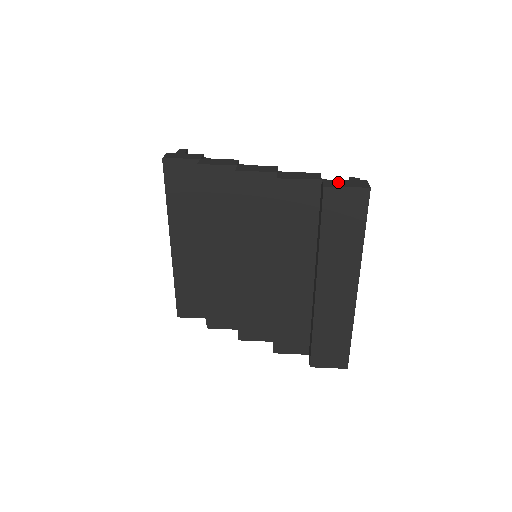
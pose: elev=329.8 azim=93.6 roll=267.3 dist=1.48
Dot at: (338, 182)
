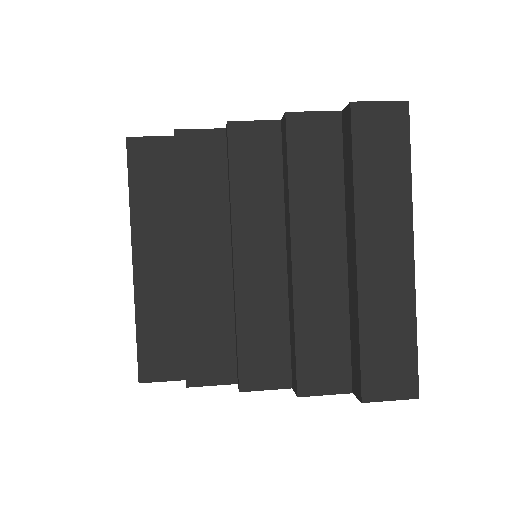
Dot at: occluded
